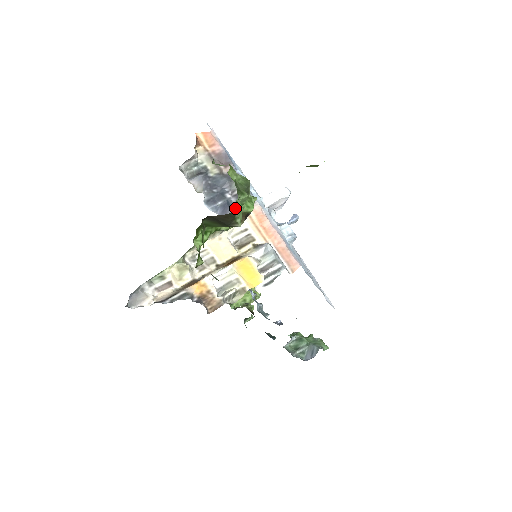
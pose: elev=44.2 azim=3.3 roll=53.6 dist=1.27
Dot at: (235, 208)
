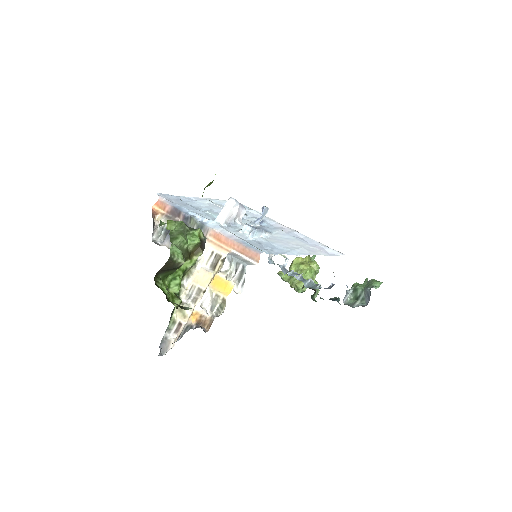
Dot at: (182, 249)
